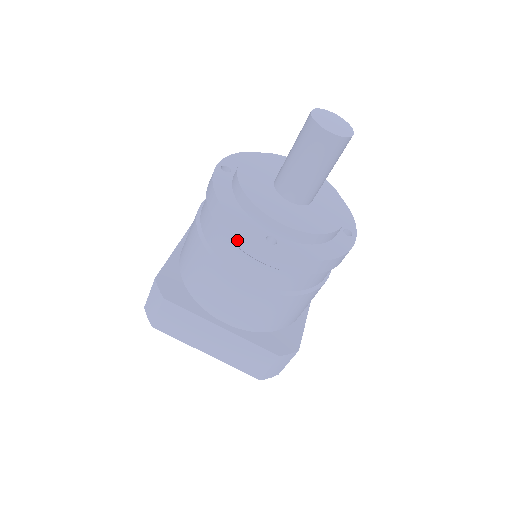
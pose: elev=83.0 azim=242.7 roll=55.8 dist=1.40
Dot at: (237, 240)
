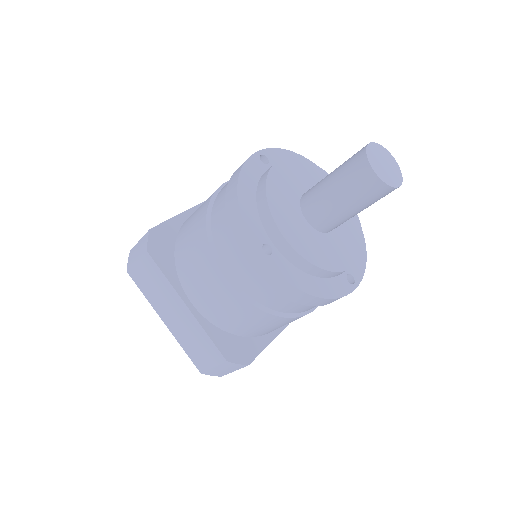
Dot at: (235, 232)
